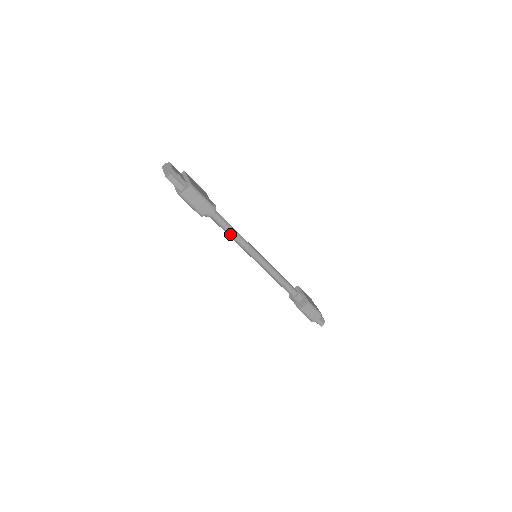
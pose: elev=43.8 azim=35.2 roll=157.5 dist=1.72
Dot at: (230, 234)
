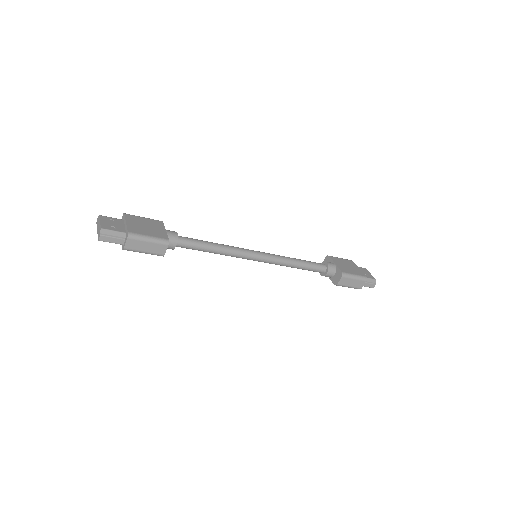
Dot at: (211, 252)
